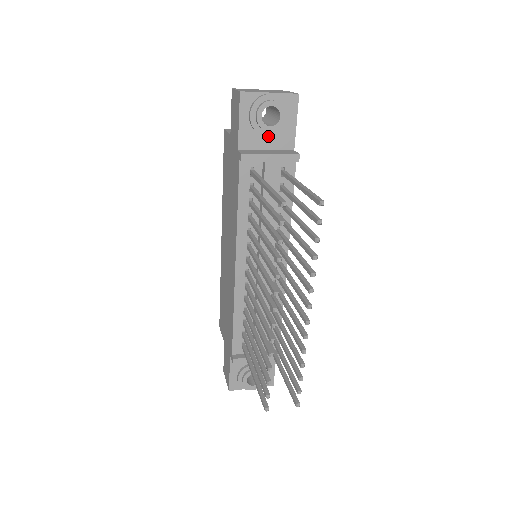
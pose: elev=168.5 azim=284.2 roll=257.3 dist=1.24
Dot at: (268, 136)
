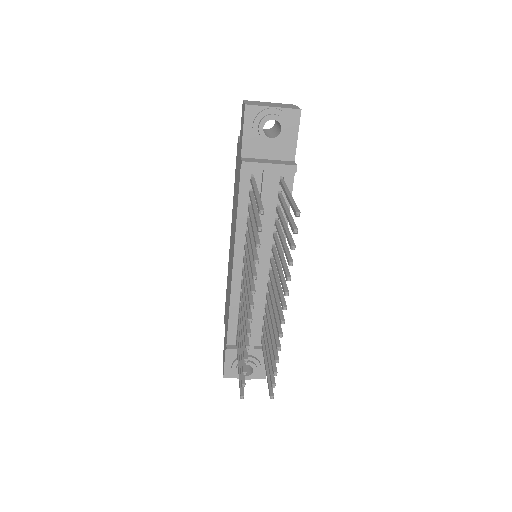
Dot at: (269, 147)
